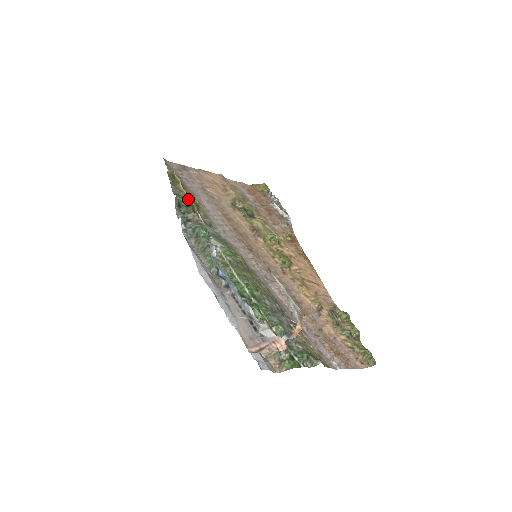
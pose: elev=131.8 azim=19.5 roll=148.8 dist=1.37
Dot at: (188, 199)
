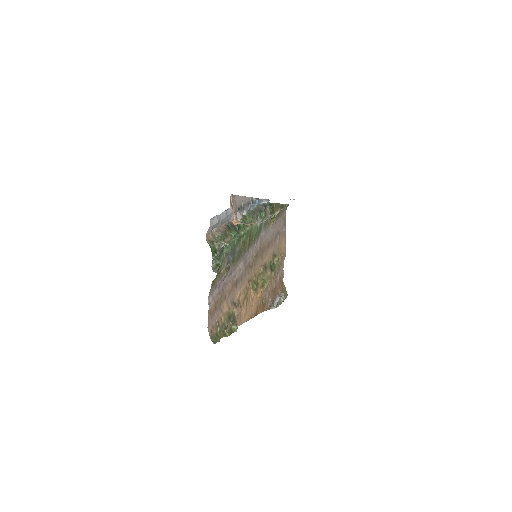
Dot at: (275, 212)
